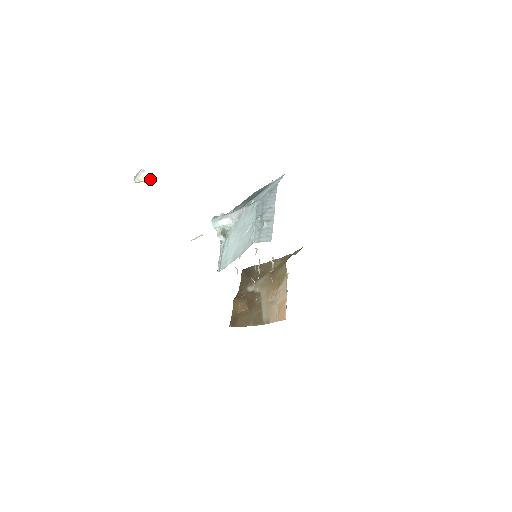
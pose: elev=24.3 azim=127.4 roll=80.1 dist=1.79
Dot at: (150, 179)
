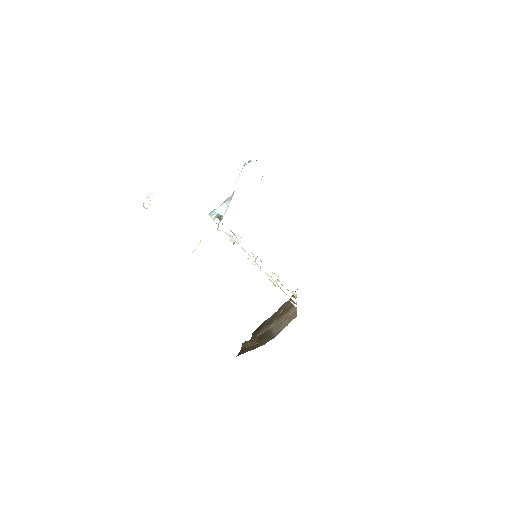
Dot at: (157, 205)
